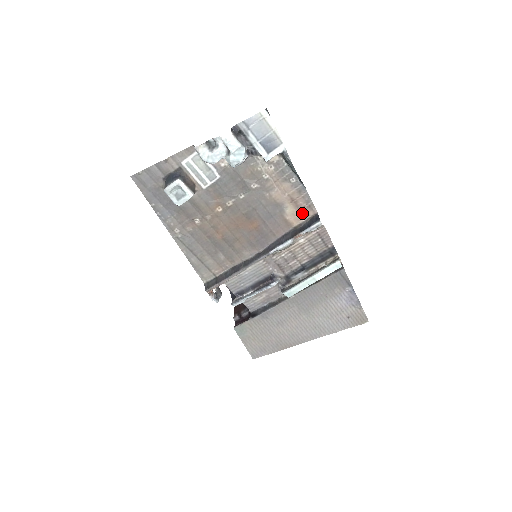
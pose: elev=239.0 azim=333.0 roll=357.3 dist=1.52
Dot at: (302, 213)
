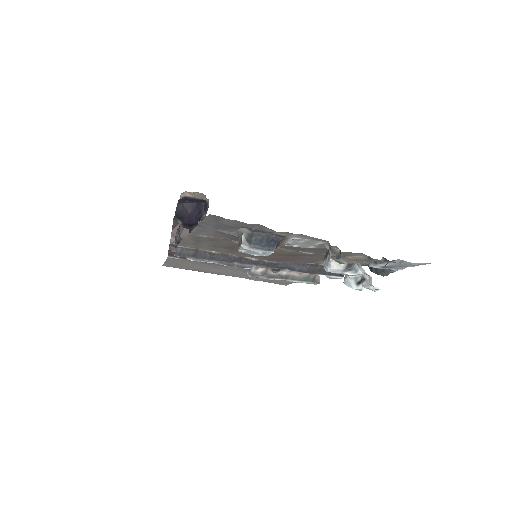
Dot at: occluded
